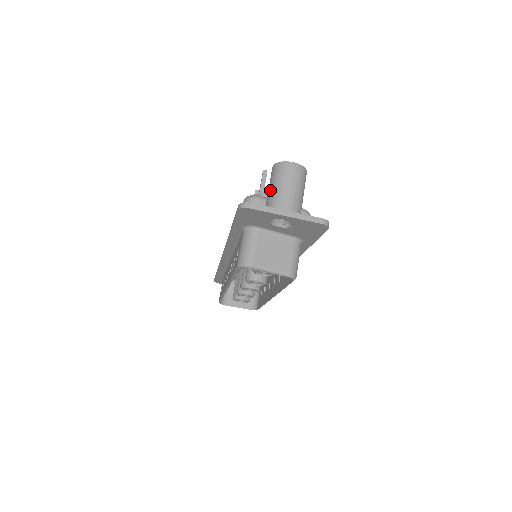
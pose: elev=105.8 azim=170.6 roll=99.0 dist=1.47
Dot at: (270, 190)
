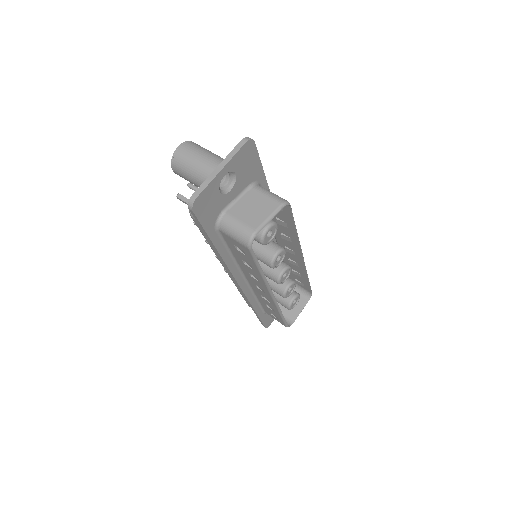
Dot at: (192, 179)
